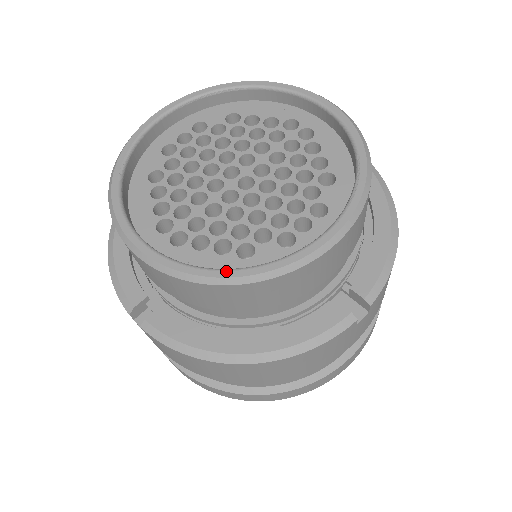
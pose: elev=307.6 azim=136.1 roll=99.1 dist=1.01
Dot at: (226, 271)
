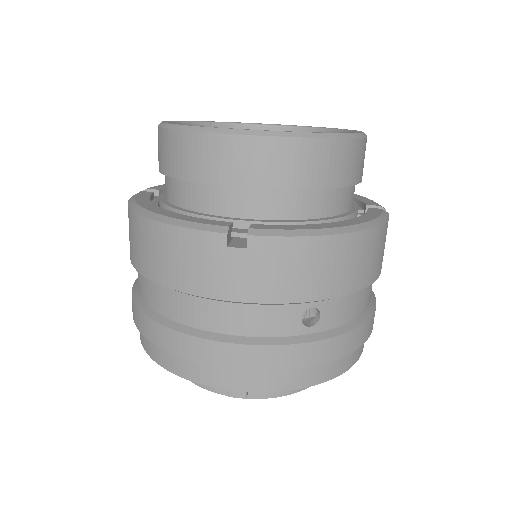
Dot at: occluded
